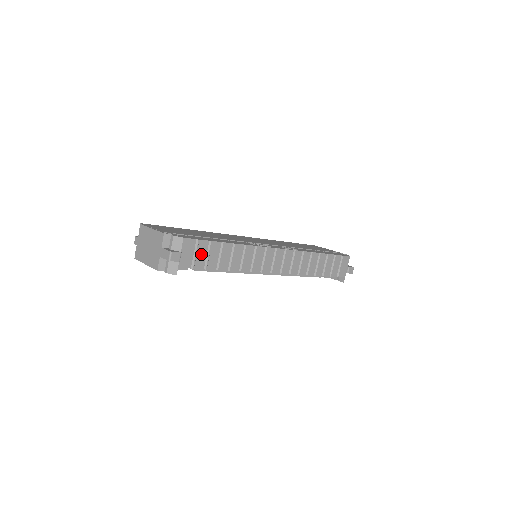
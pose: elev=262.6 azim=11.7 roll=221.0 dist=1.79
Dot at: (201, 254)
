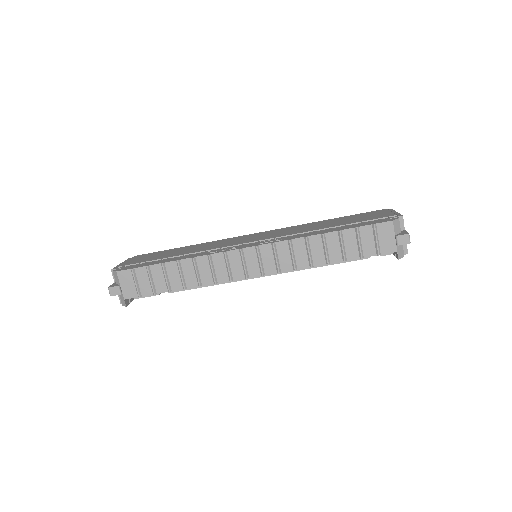
Dot at: (143, 281)
